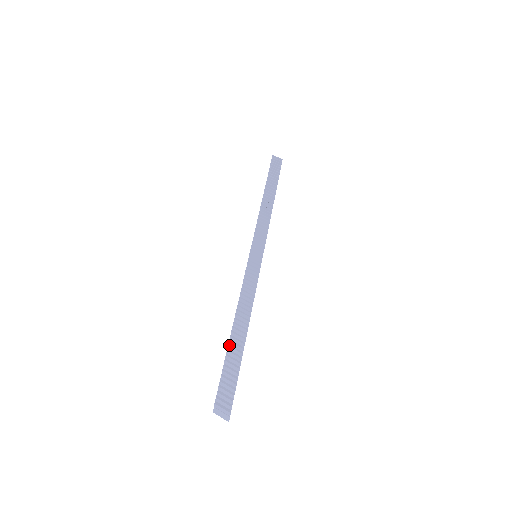
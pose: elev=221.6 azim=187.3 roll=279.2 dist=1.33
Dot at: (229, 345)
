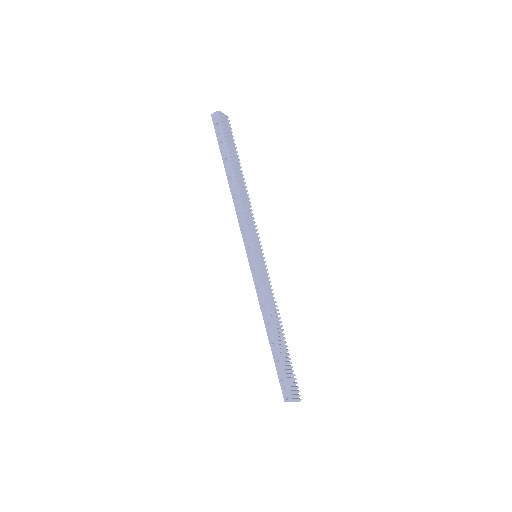
Dot at: (283, 353)
